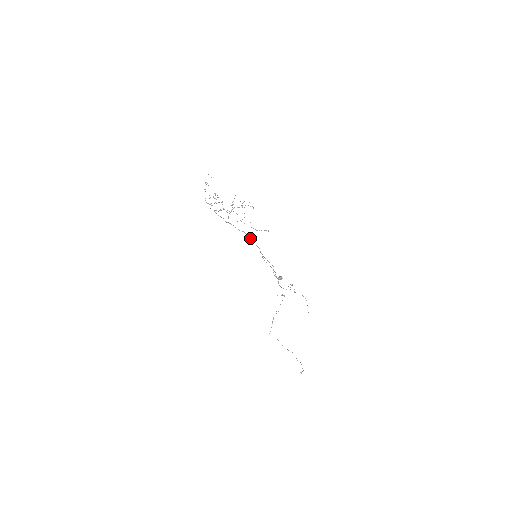
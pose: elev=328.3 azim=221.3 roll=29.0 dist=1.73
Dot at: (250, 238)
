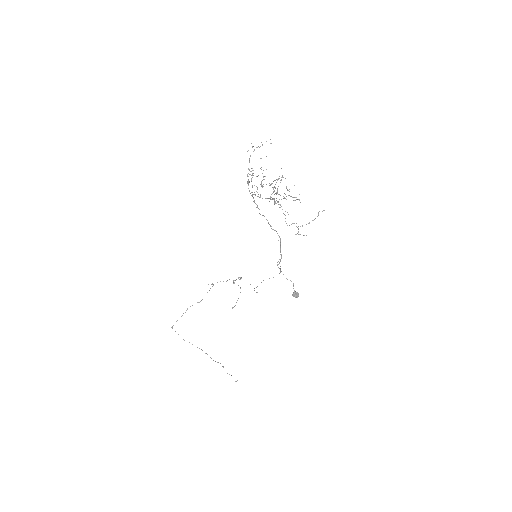
Dot at: occluded
